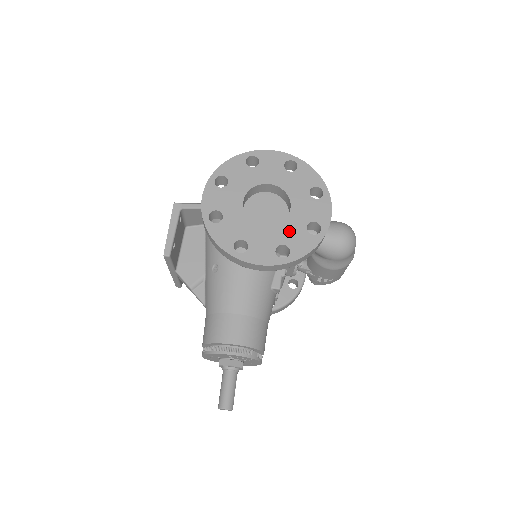
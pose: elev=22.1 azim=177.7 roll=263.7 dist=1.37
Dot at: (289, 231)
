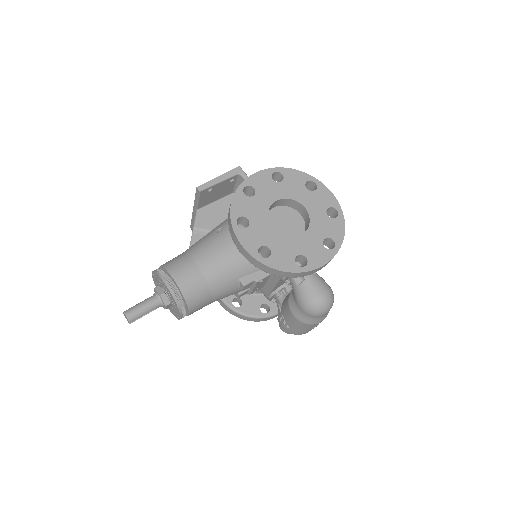
Dot at: (283, 246)
